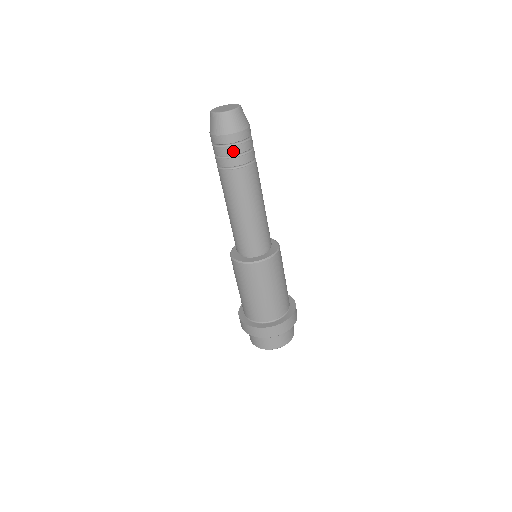
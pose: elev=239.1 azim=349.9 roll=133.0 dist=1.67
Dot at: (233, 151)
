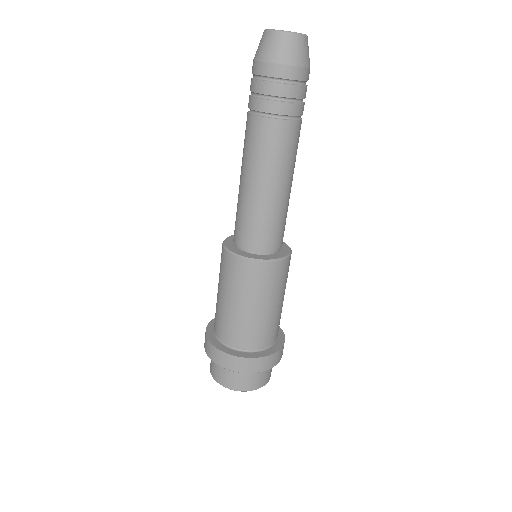
Dot at: (285, 91)
